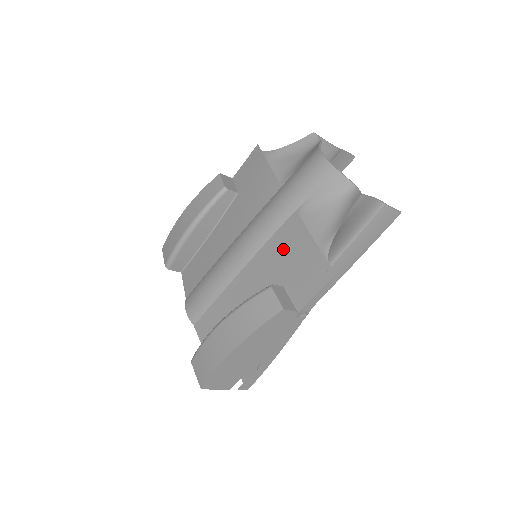
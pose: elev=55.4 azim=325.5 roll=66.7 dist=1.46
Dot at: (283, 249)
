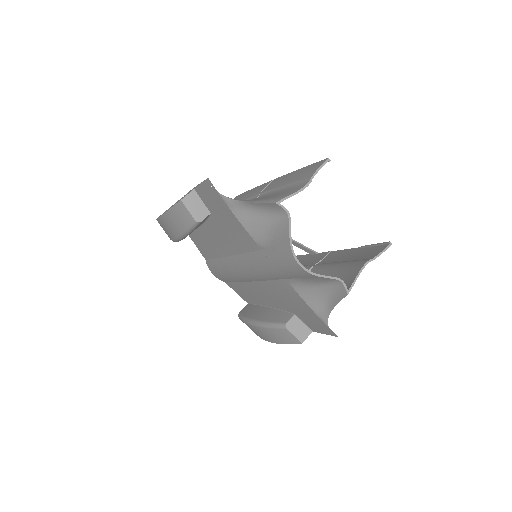
Dot at: (284, 296)
